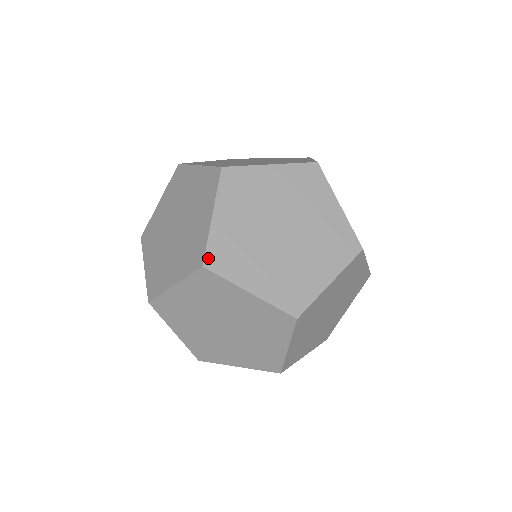
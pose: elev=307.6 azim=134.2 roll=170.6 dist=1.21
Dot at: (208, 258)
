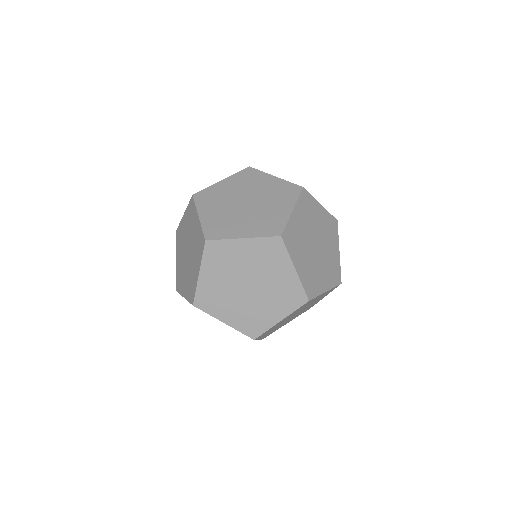
Dot at: (285, 233)
